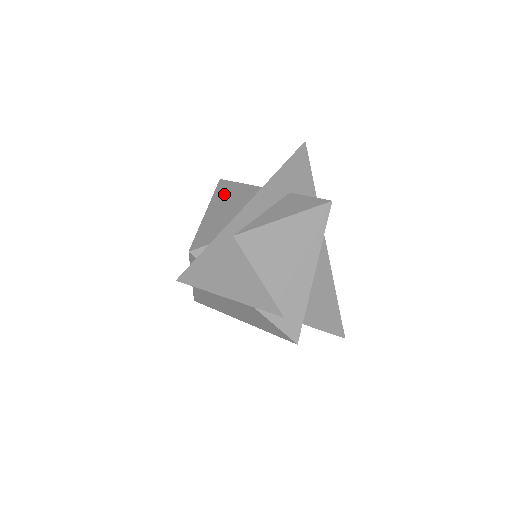
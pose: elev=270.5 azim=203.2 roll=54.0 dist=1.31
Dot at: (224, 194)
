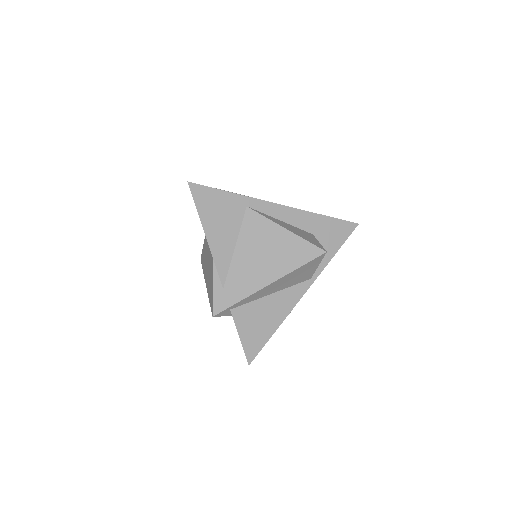
Dot at: occluded
